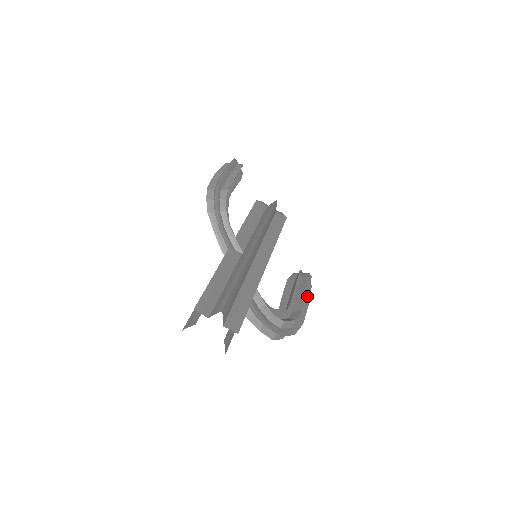
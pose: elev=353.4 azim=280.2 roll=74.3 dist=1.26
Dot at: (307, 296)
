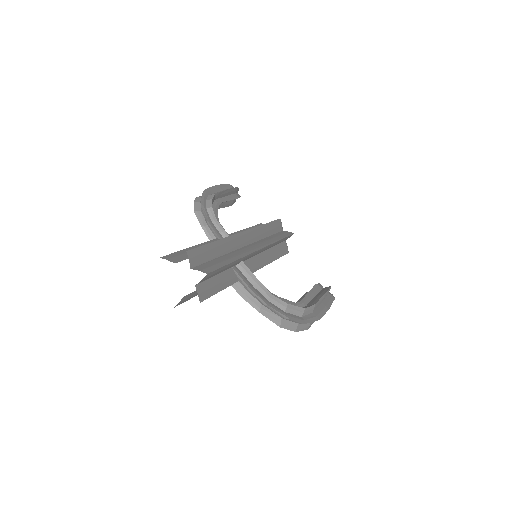
Dot at: (327, 302)
